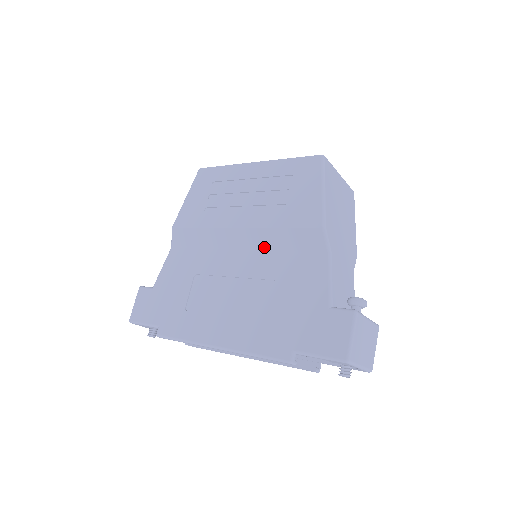
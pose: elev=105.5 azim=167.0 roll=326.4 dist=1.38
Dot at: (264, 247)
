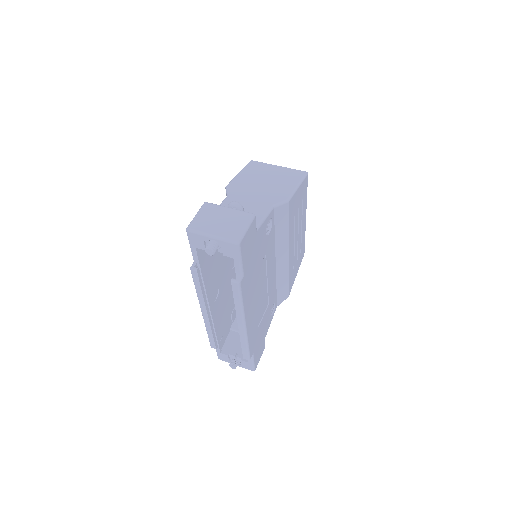
Dot at: occluded
